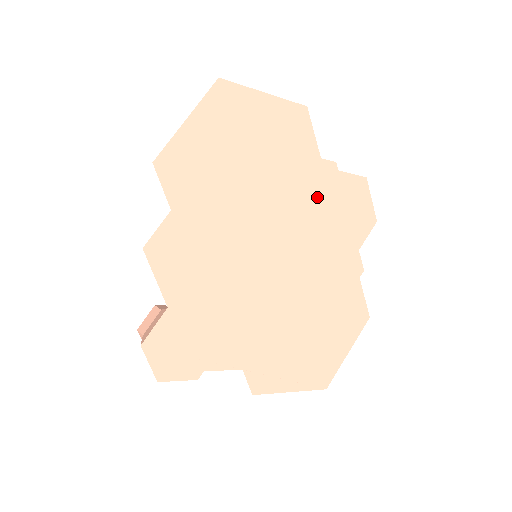
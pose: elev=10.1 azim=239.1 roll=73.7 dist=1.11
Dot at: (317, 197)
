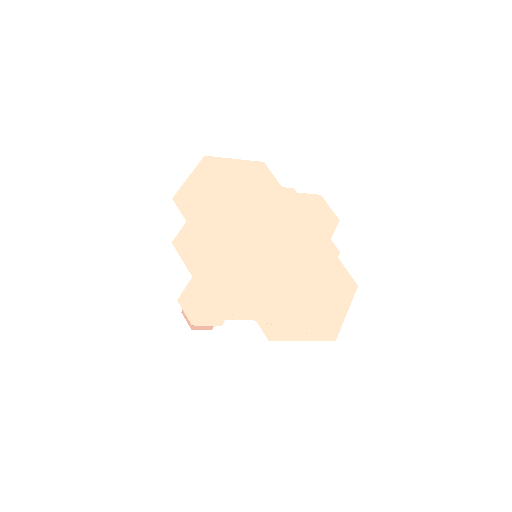
Dot at: (286, 209)
